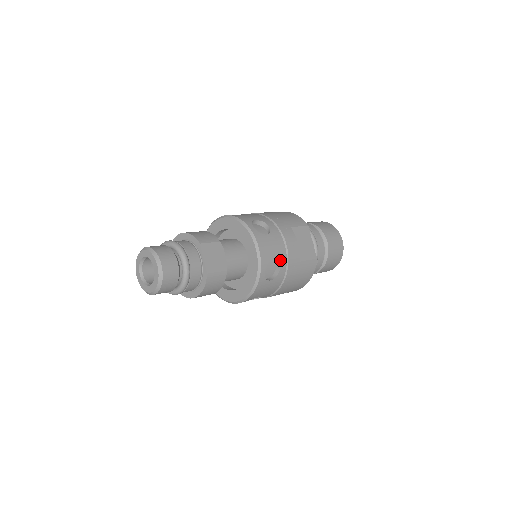
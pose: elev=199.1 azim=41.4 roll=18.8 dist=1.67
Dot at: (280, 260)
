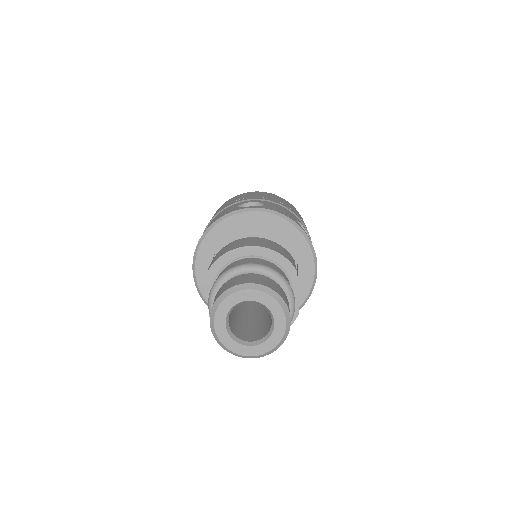
Dot at: occluded
